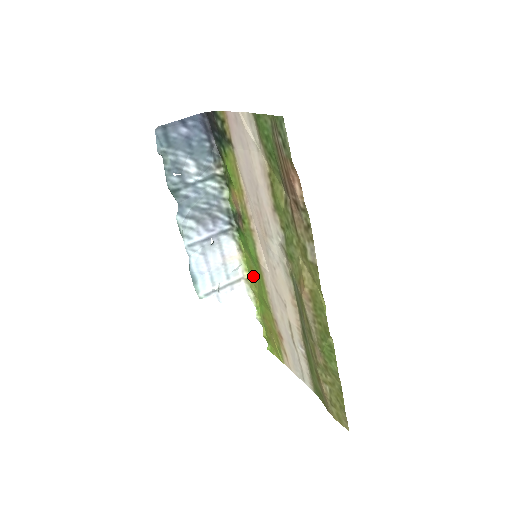
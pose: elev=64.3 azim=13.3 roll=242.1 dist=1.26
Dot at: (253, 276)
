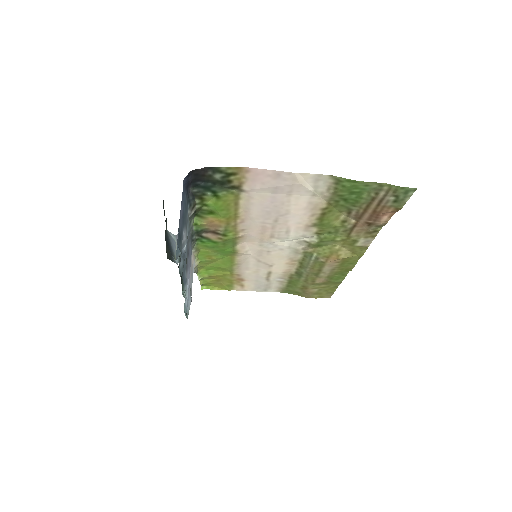
Dot at: (210, 260)
